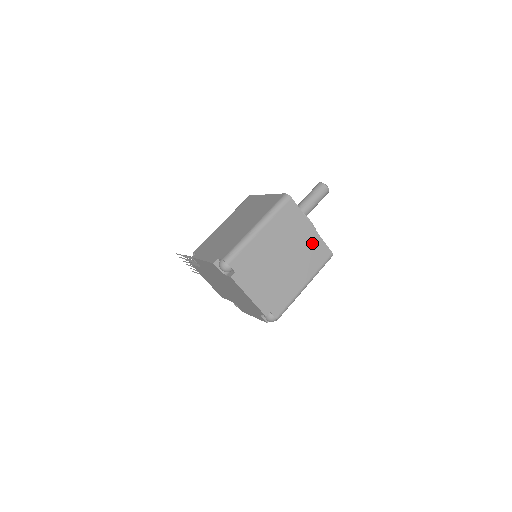
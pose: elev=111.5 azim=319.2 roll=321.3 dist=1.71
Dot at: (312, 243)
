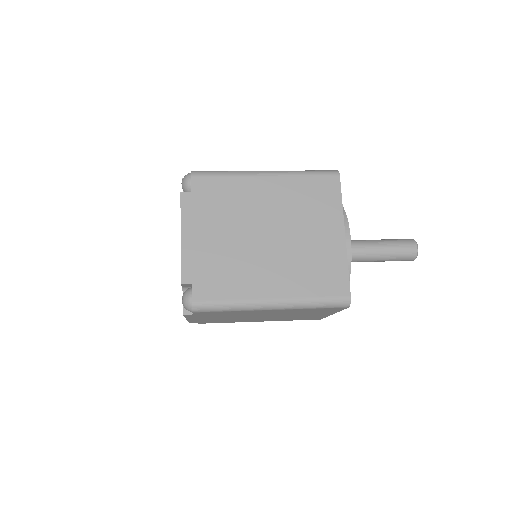
Dot at: (327, 255)
